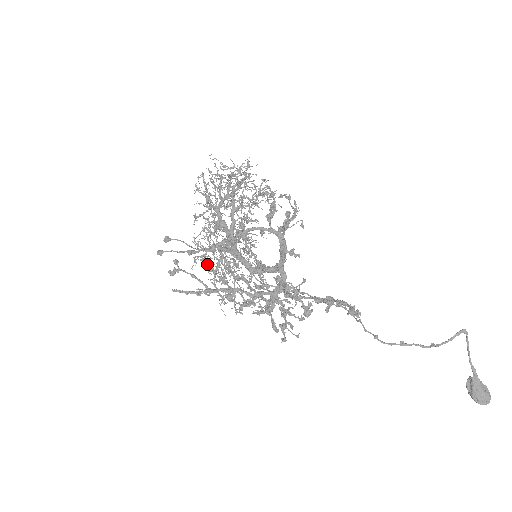
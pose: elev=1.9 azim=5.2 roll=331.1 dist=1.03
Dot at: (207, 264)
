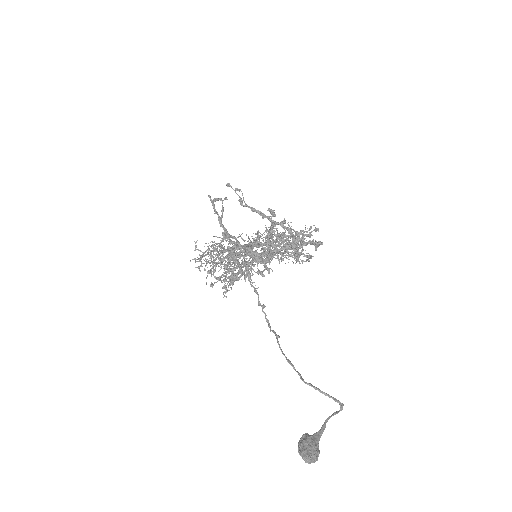
Dot at: occluded
